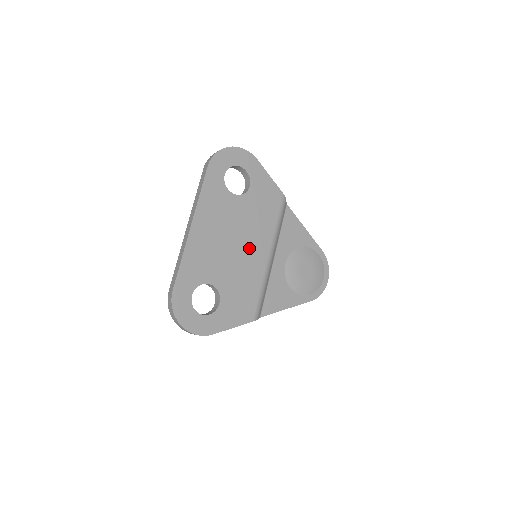
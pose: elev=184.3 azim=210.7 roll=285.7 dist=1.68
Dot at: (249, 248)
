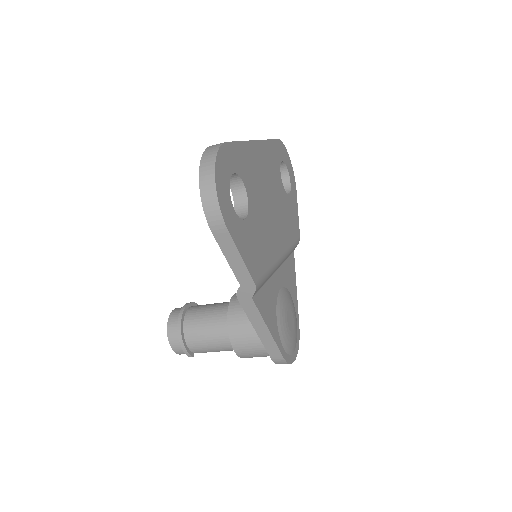
Dot at: (275, 226)
